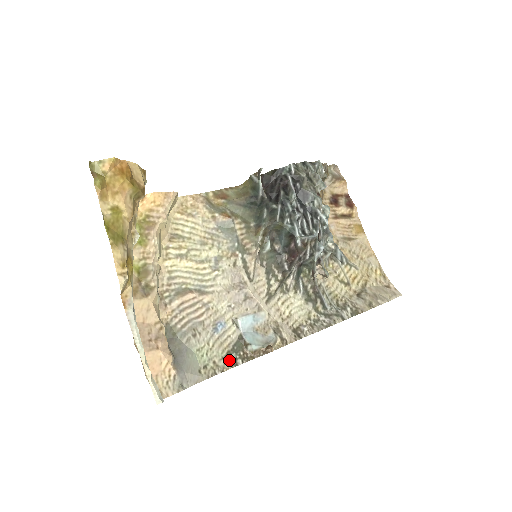
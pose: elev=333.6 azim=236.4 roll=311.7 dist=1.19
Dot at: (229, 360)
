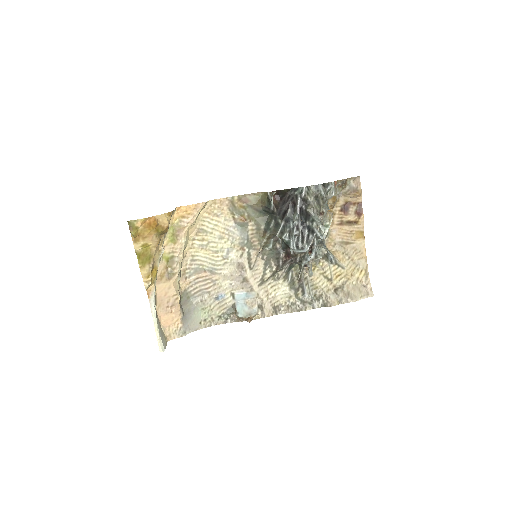
Dot at: (222, 319)
